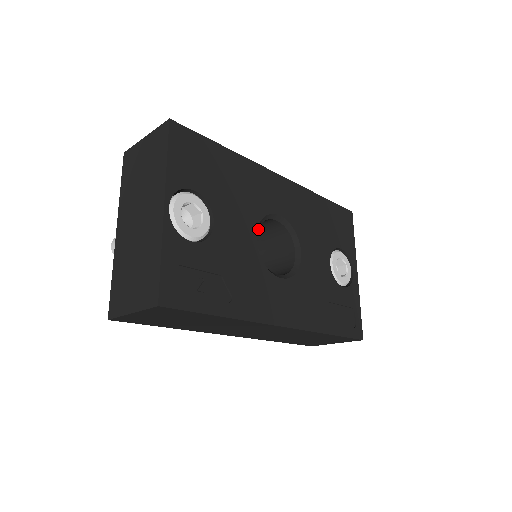
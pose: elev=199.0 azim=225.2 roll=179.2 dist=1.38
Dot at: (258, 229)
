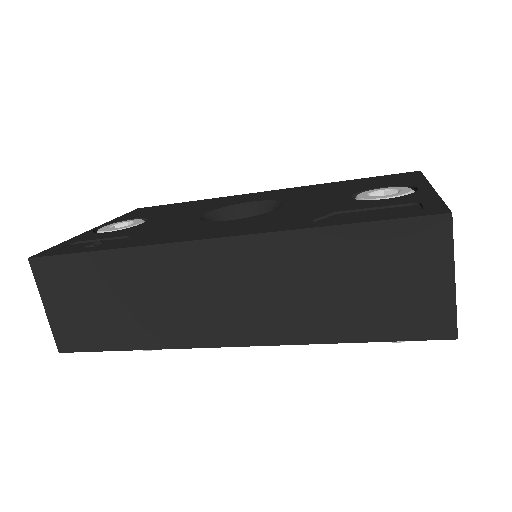
Dot at: occluded
